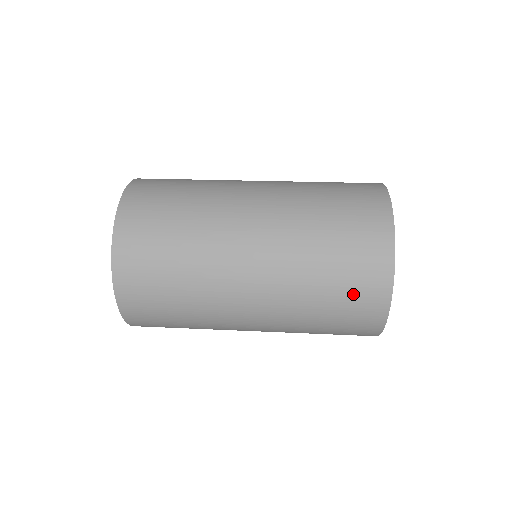
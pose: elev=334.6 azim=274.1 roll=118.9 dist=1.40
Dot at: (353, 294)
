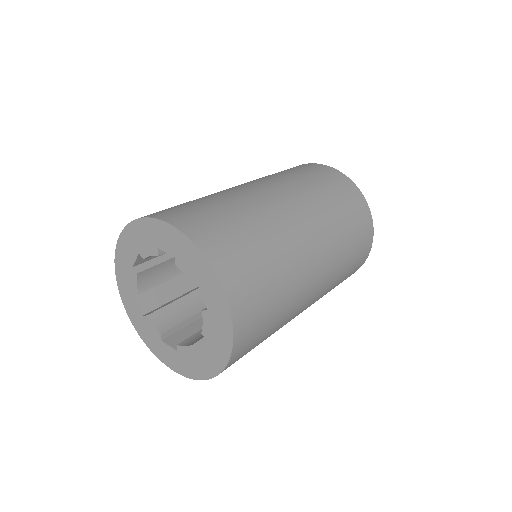
Dot at: (336, 185)
